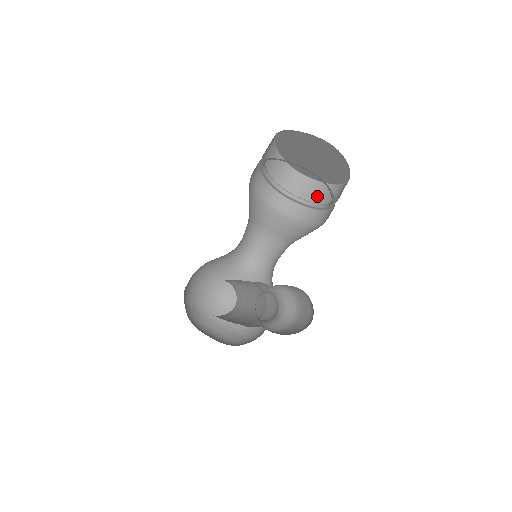
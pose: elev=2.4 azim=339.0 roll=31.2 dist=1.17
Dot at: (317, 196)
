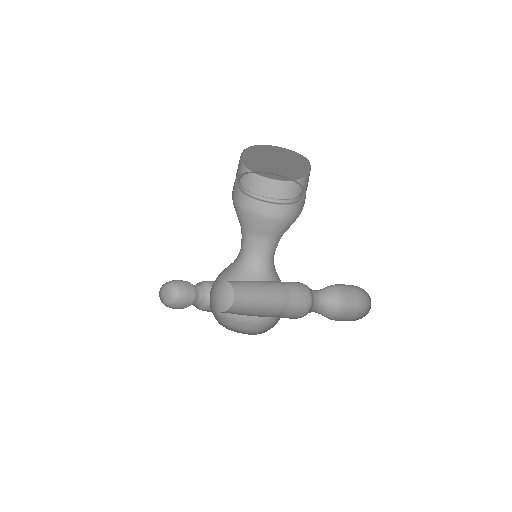
Dot at: (272, 192)
